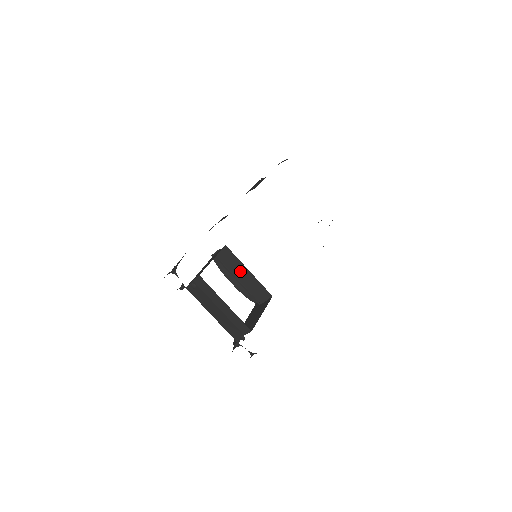
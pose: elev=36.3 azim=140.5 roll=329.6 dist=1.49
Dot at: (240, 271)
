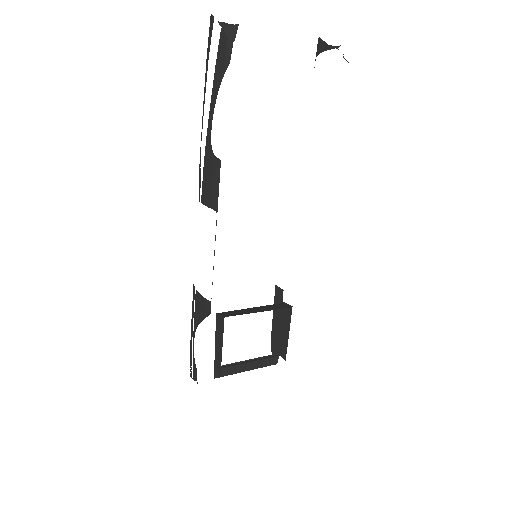
Dot at: (250, 310)
